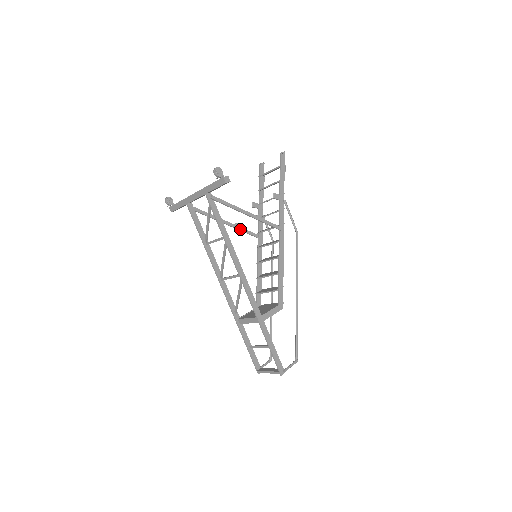
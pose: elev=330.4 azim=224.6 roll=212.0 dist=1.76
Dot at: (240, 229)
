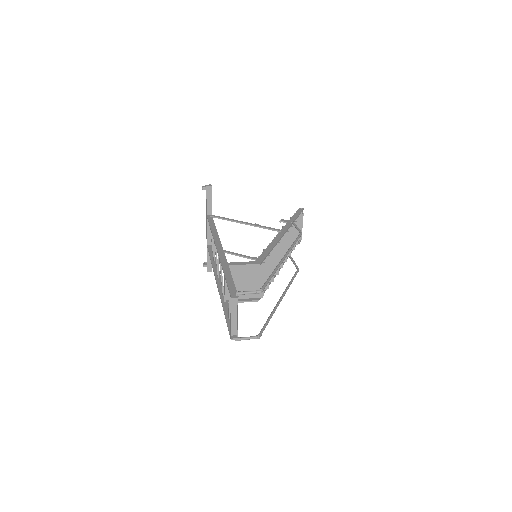
Dot at: occluded
